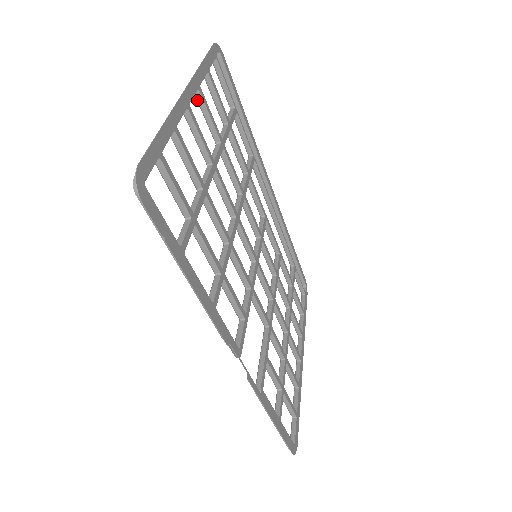
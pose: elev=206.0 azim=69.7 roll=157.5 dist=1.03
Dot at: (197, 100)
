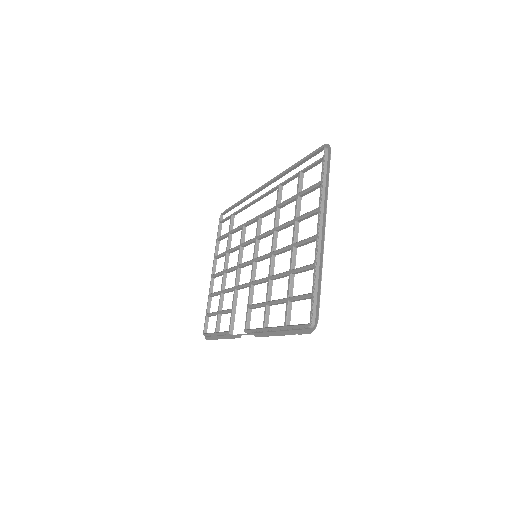
Dot at: (314, 212)
